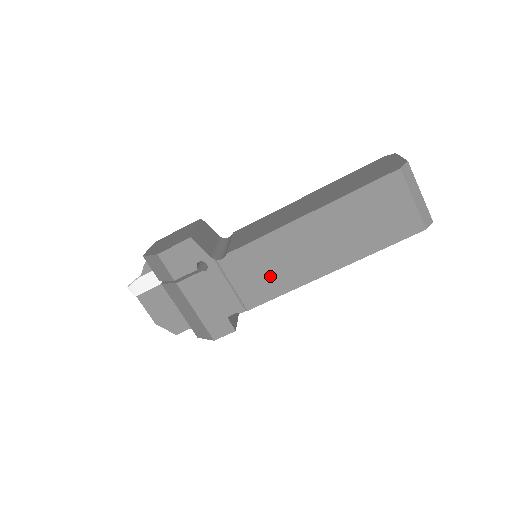
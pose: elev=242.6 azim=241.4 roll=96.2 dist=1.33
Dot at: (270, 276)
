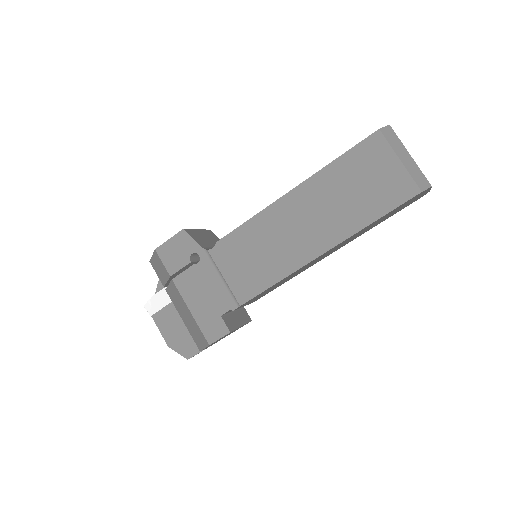
Dot at: (260, 263)
